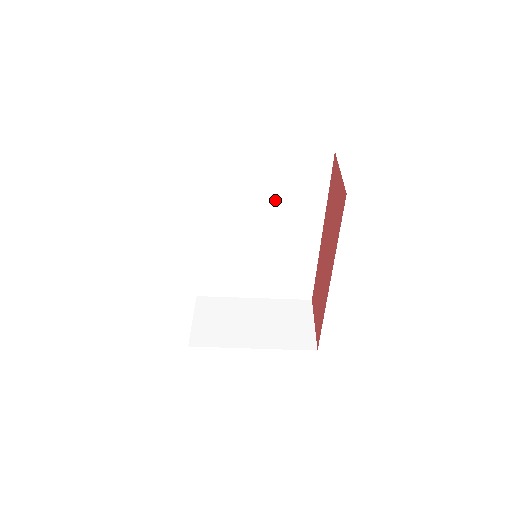
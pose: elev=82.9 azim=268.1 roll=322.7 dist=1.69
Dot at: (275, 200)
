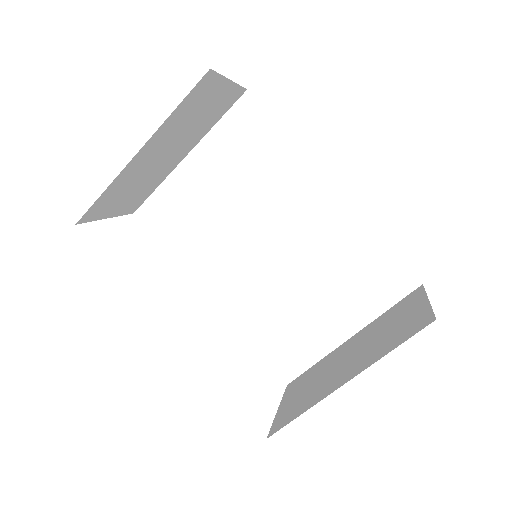
Dot at: (248, 192)
